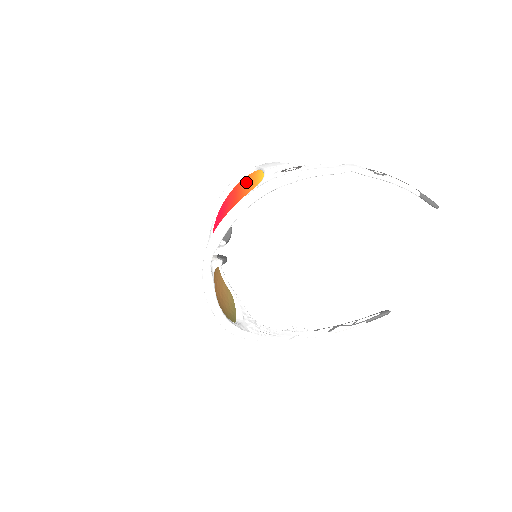
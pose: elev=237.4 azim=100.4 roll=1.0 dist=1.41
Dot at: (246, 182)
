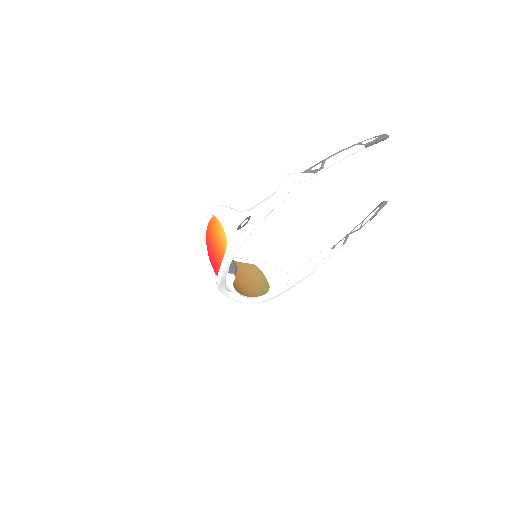
Dot at: (215, 239)
